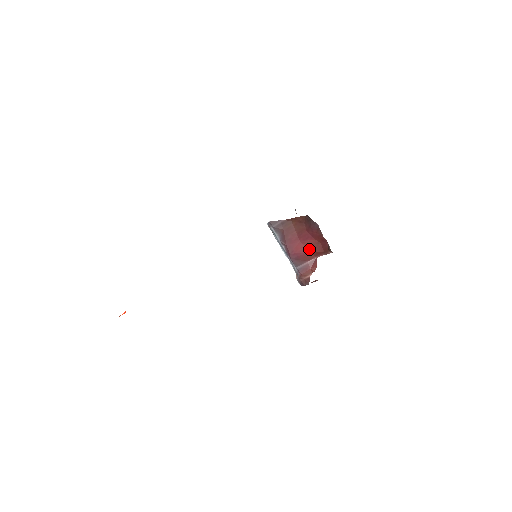
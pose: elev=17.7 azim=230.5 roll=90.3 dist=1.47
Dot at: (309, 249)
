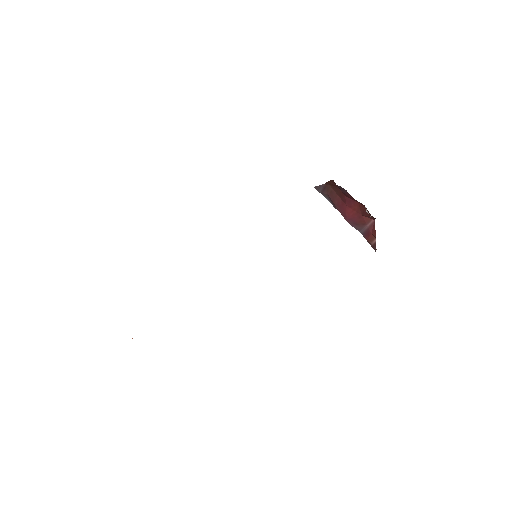
Dot at: (359, 213)
